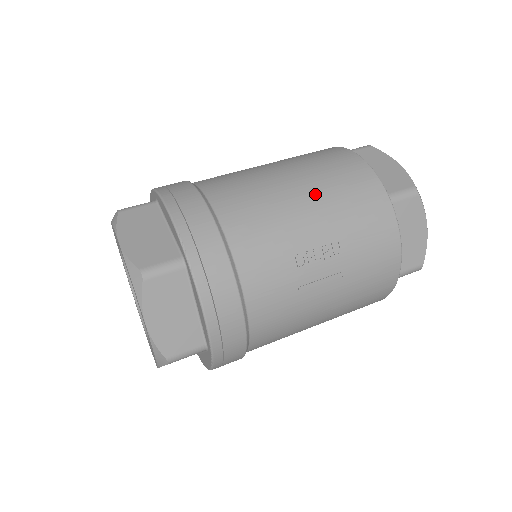
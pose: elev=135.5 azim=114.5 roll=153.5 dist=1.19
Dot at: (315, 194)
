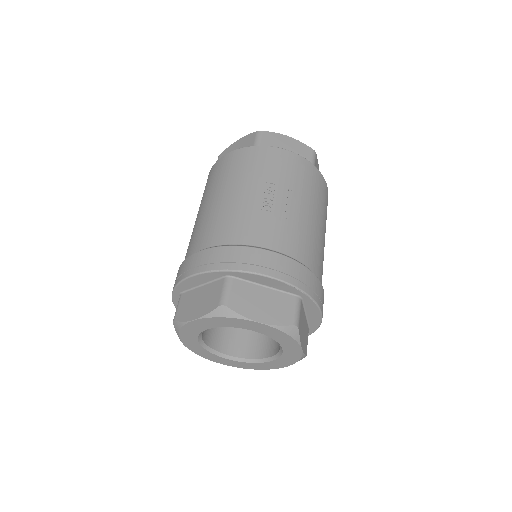
Dot at: (229, 186)
